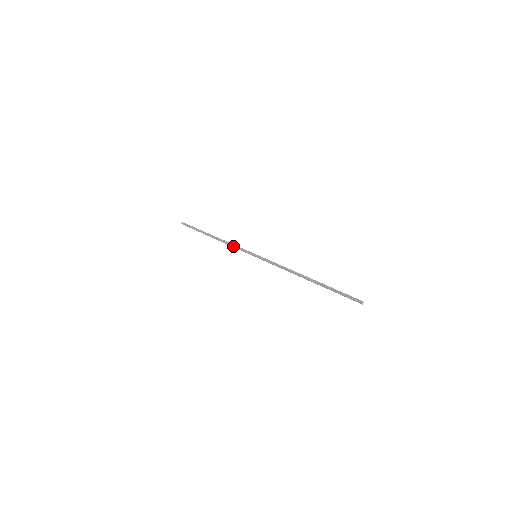
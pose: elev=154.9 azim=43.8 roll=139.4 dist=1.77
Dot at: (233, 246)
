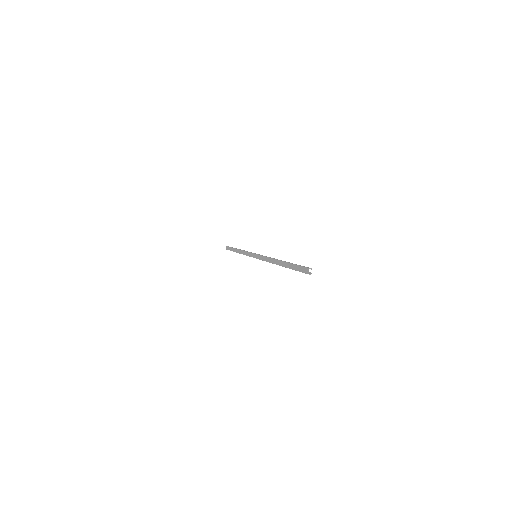
Dot at: (246, 251)
